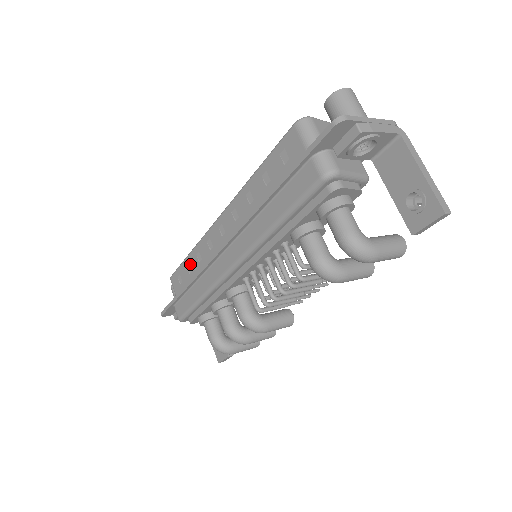
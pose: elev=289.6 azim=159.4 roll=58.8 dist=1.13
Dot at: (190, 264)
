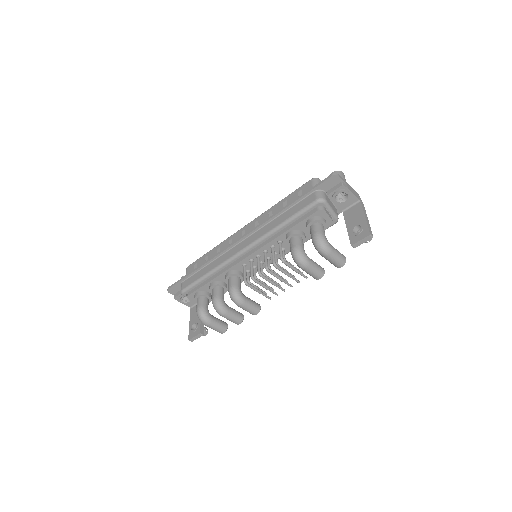
Dot at: (209, 255)
